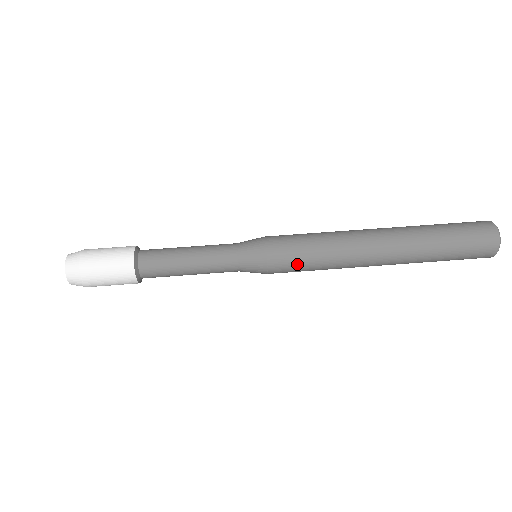
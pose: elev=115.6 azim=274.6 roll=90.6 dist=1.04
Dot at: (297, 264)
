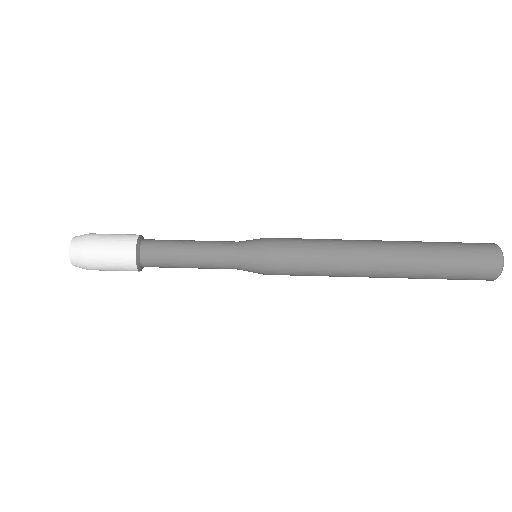
Dot at: (295, 270)
